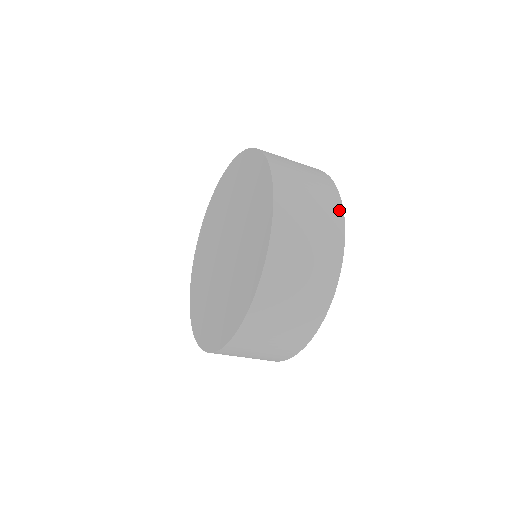
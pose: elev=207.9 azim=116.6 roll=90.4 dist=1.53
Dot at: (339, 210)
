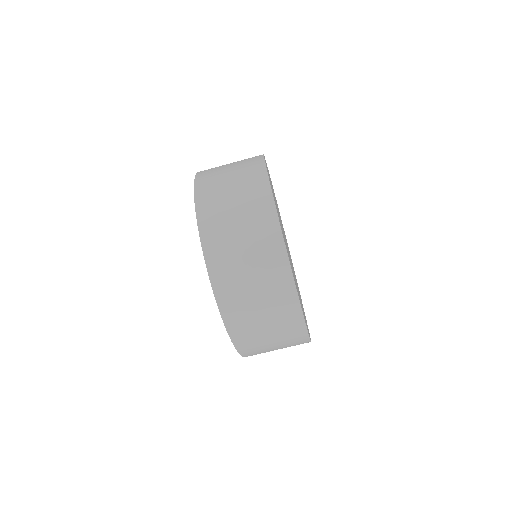
Dot at: occluded
